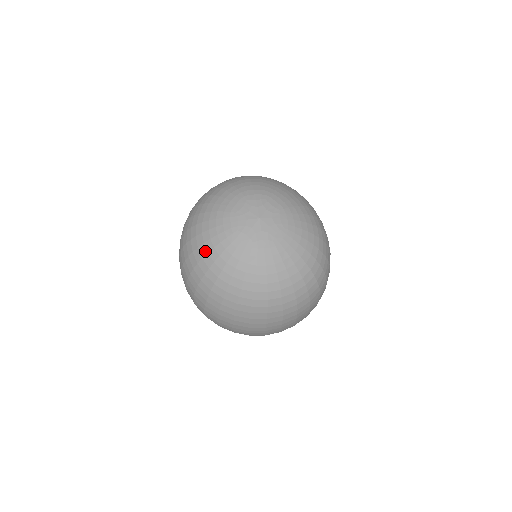
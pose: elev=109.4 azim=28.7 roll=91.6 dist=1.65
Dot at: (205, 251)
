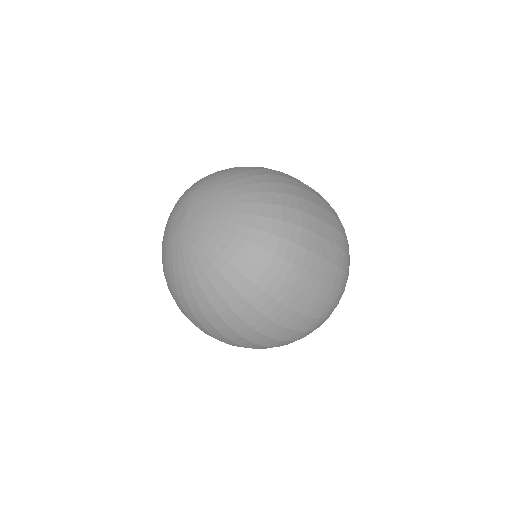
Dot at: (164, 274)
